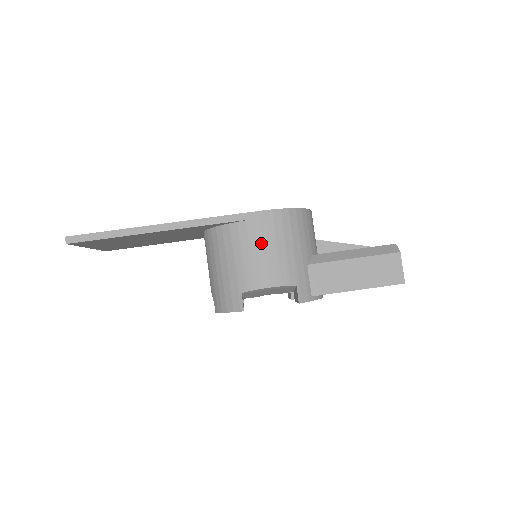
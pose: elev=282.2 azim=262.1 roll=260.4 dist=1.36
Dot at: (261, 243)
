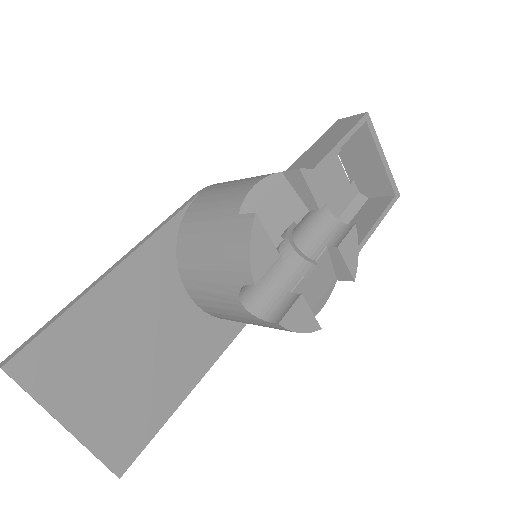
Dot at: (216, 192)
